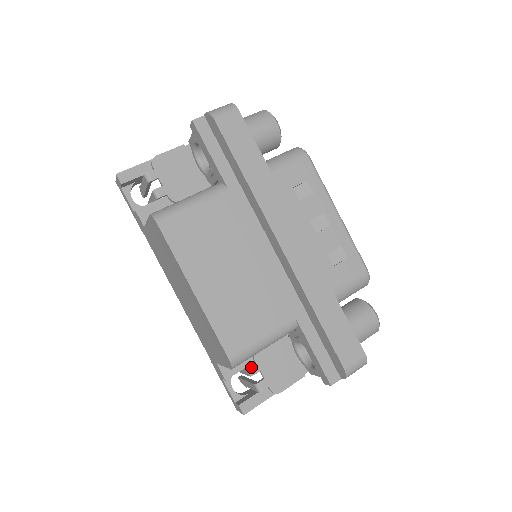
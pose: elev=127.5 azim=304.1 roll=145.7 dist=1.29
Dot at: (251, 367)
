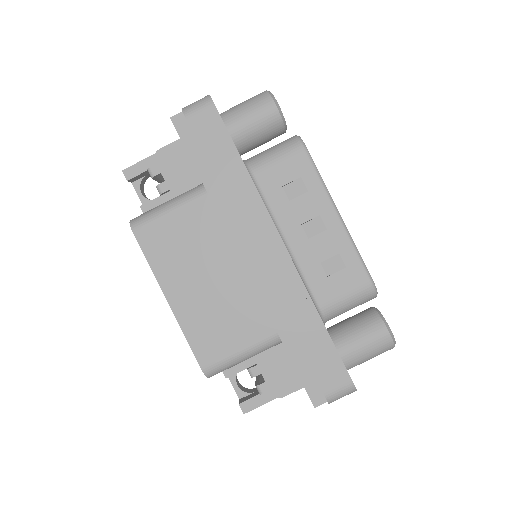
Dot at: (251, 369)
